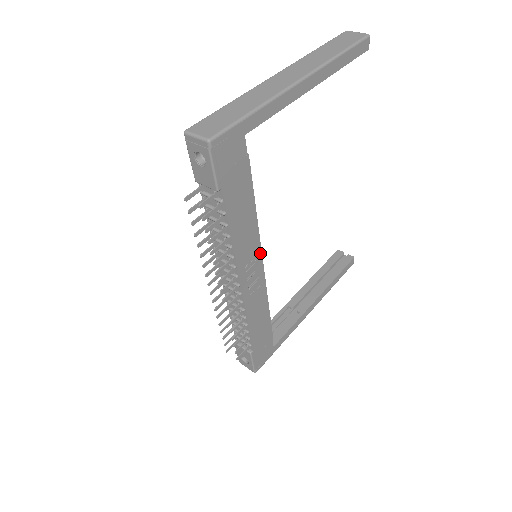
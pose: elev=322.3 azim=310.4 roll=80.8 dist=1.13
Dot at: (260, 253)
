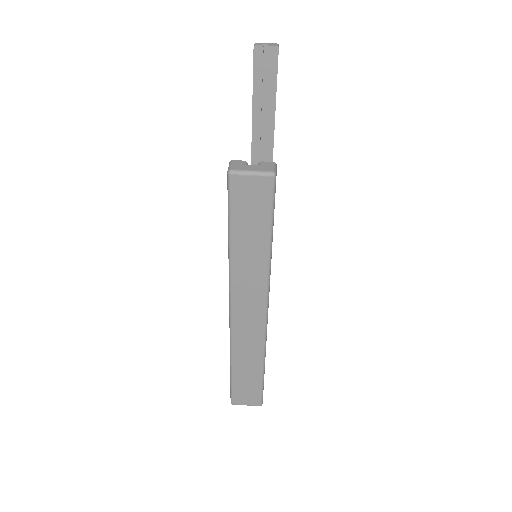
Dot at: occluded
